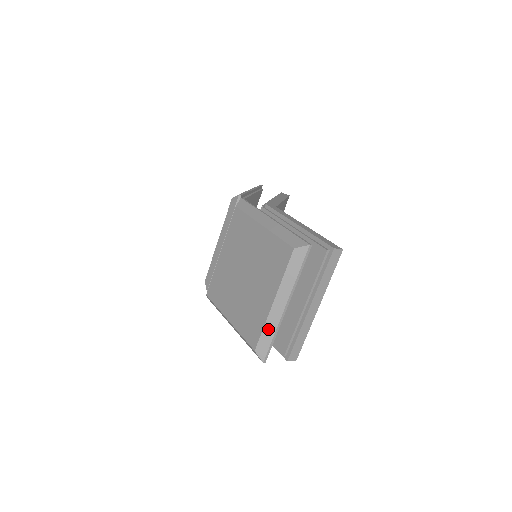
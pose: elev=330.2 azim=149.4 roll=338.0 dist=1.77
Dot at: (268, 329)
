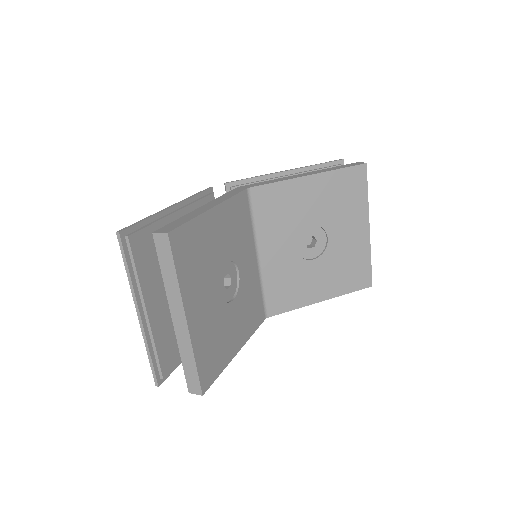
Dot at: occluded
